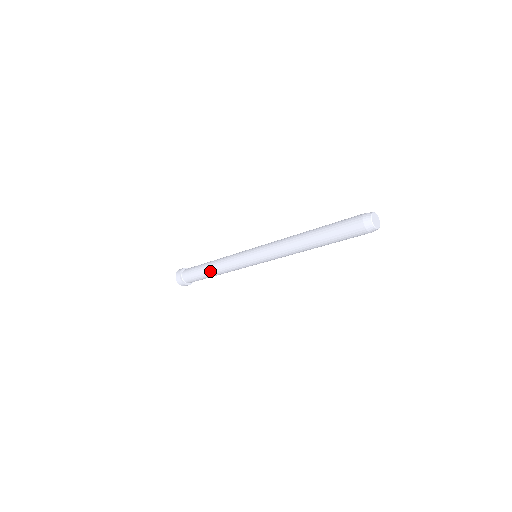
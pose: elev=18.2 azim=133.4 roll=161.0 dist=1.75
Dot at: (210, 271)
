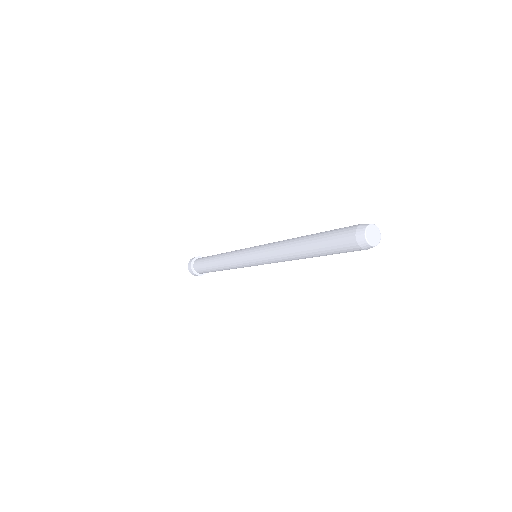
Dot at: (214, 261)
